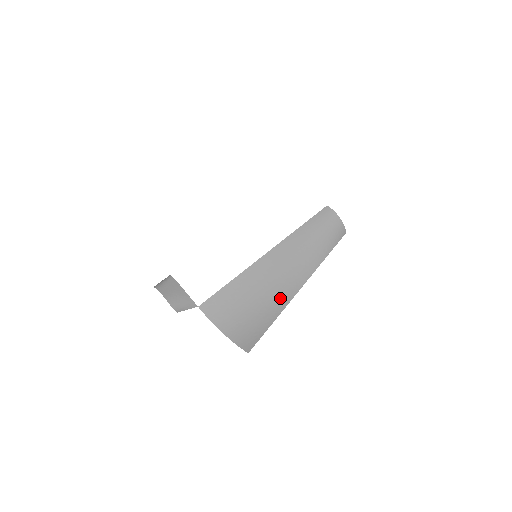
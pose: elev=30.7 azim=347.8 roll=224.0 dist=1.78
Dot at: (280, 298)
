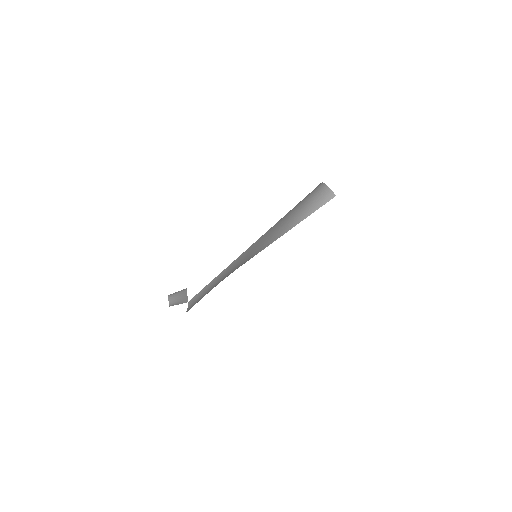
Dot at: (232, 272)
